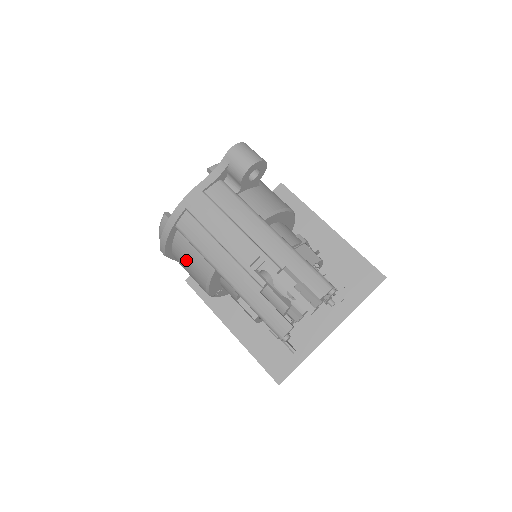
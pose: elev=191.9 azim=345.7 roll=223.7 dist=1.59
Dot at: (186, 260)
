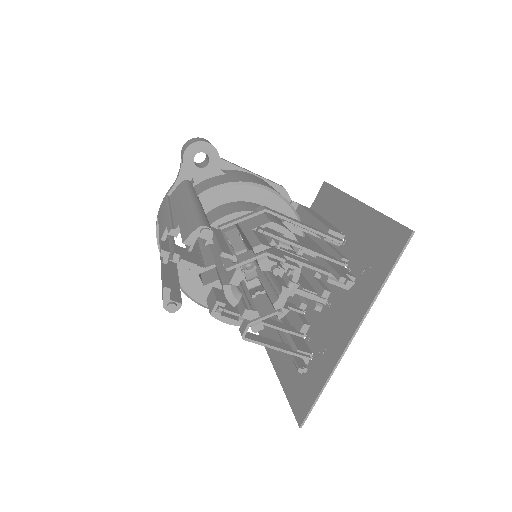
Dot at: occluded
